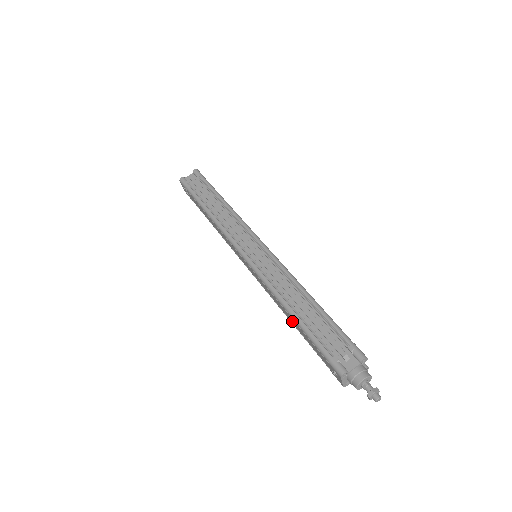
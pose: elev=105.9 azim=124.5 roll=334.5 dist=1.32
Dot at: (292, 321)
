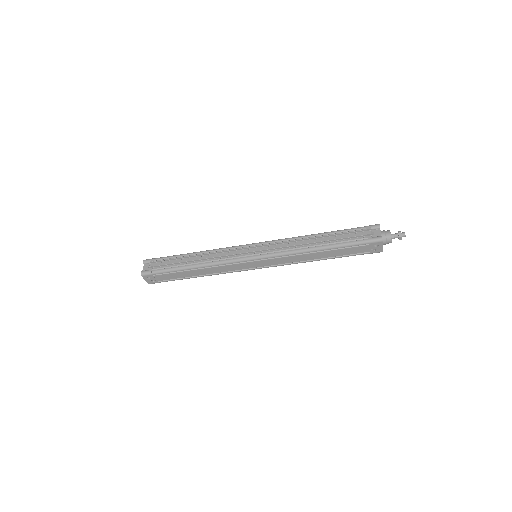
Dot at: (323, 256)
